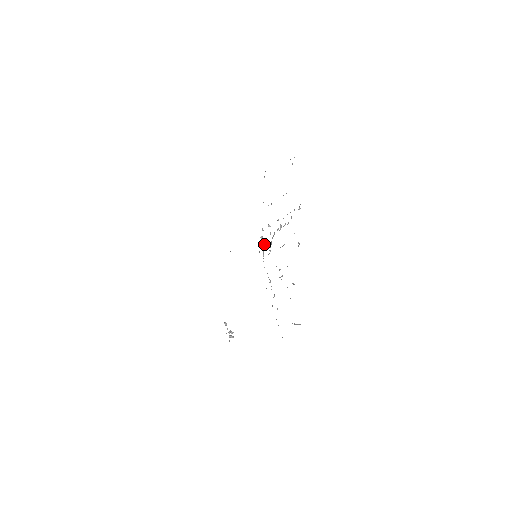
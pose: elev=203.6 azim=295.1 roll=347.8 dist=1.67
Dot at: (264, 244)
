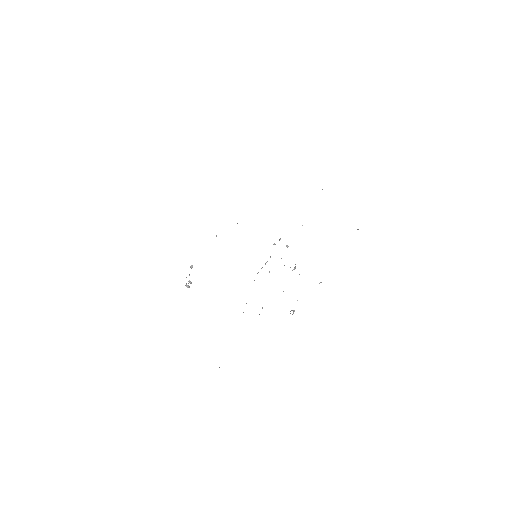
Dot at: (270, 257)
